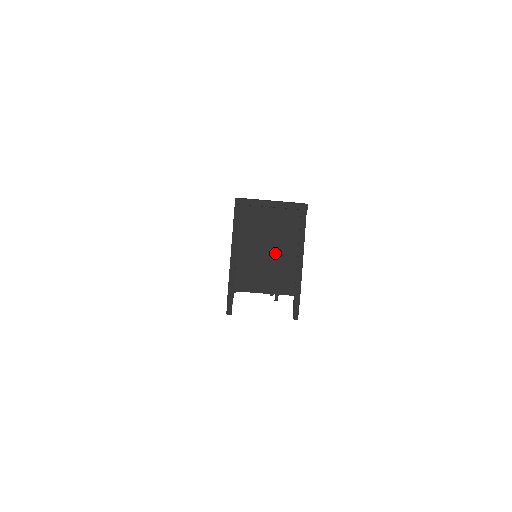
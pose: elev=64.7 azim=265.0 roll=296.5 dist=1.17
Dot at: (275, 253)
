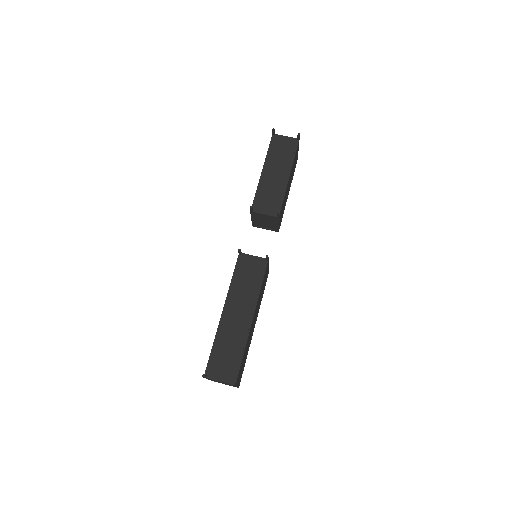
Dot at: occluded
